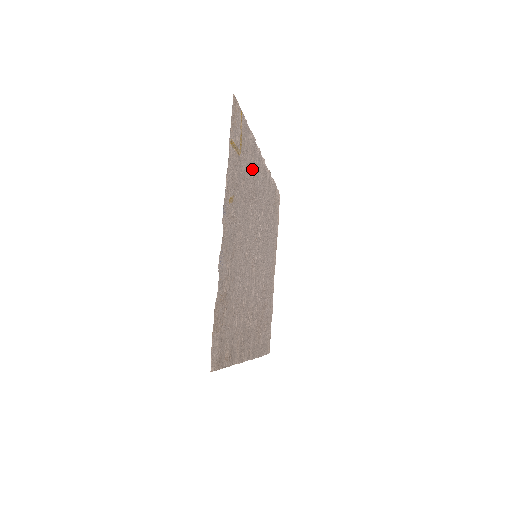
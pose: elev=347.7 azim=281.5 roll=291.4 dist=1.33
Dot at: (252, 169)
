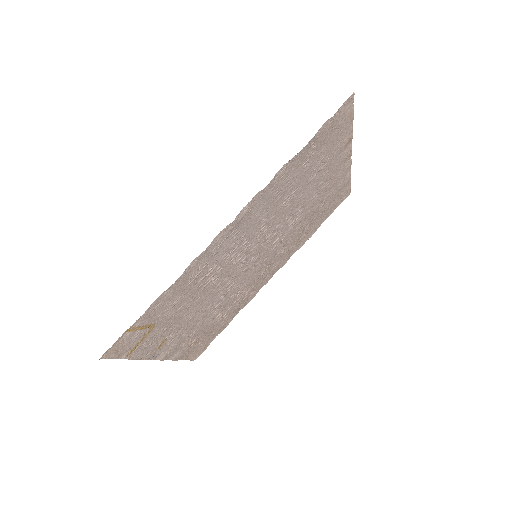
Dot at: (195, 279)
